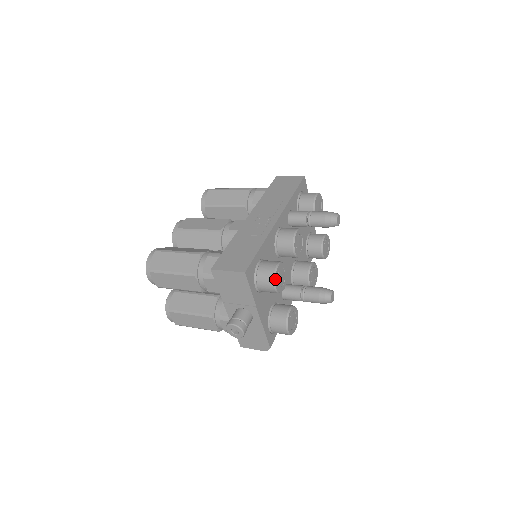
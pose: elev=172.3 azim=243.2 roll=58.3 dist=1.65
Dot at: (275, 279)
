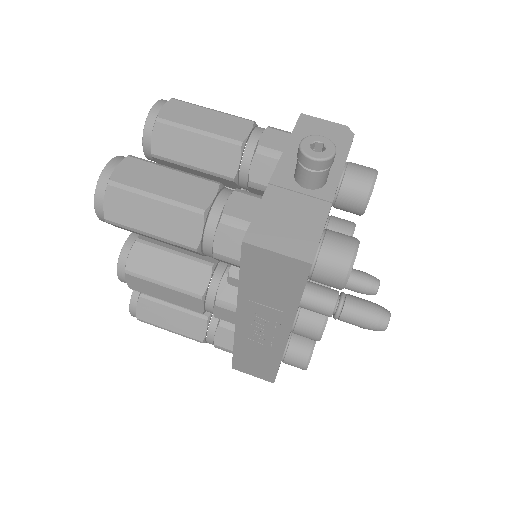
Dot at: occluded
